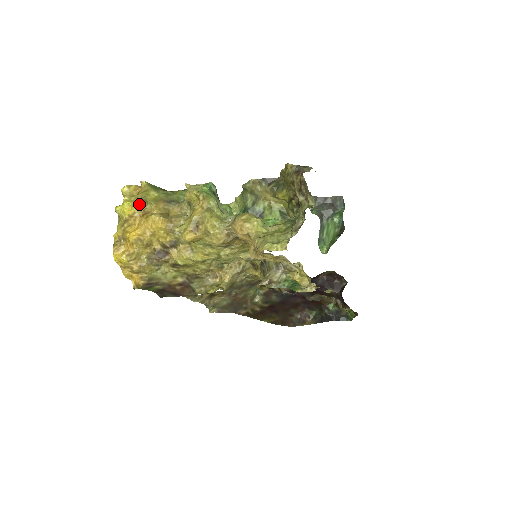
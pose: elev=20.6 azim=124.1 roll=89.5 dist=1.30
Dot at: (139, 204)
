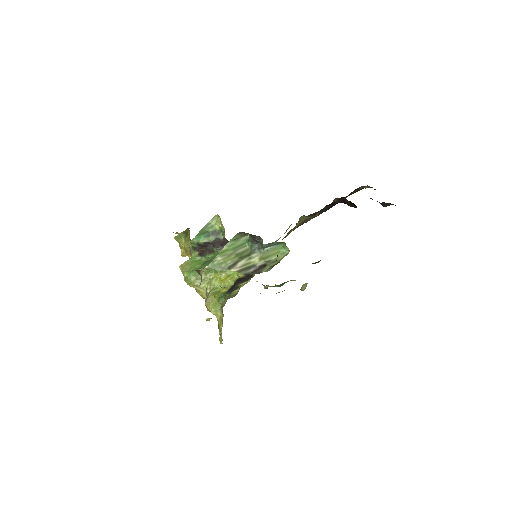
Dot at: occluded
